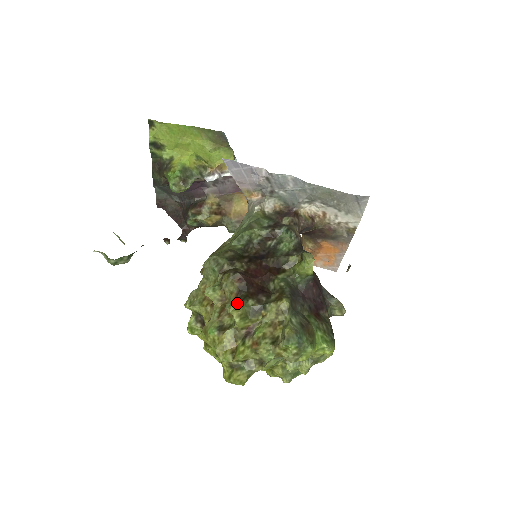
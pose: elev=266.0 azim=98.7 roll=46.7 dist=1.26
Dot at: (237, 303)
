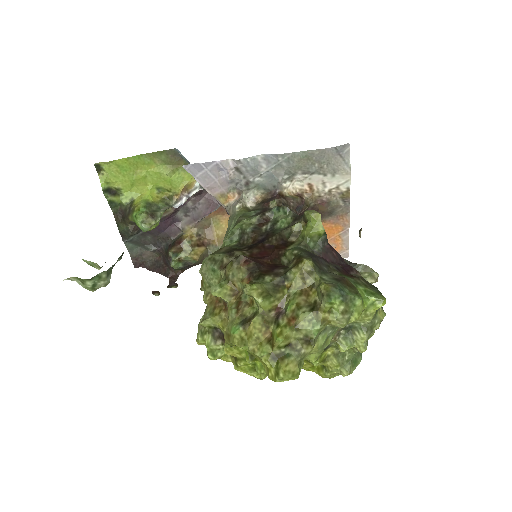
Dot at: (252, 283)
